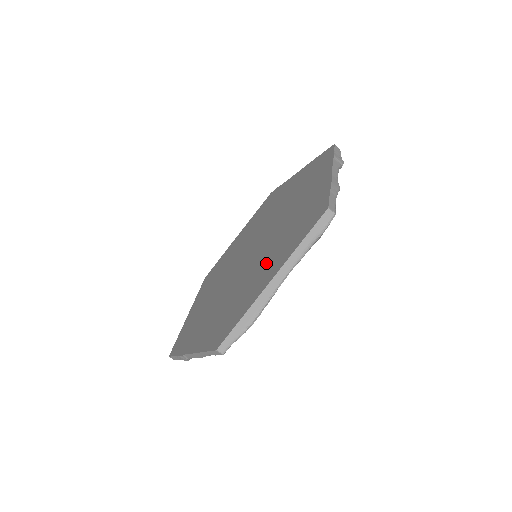
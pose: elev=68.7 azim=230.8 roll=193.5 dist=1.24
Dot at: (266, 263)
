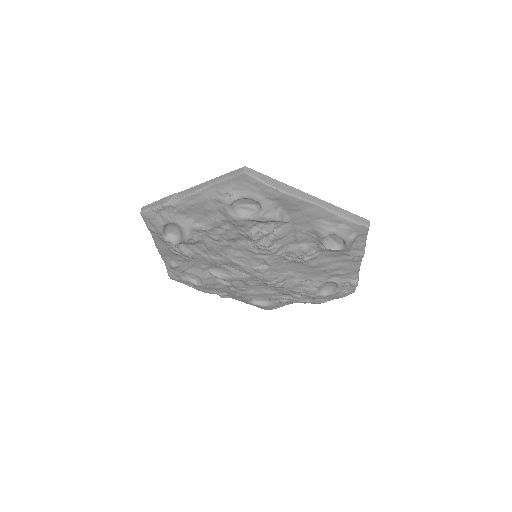
Dot at: occluded
